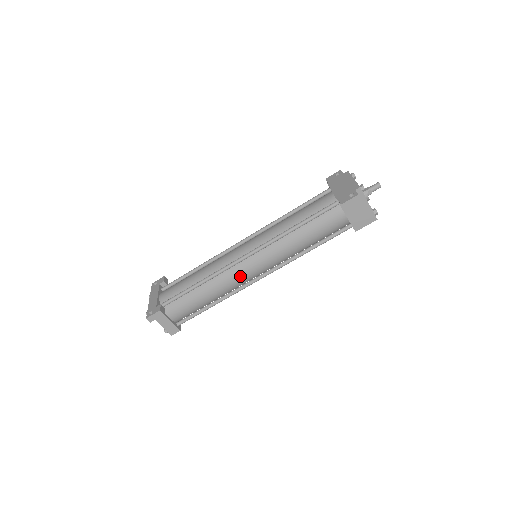
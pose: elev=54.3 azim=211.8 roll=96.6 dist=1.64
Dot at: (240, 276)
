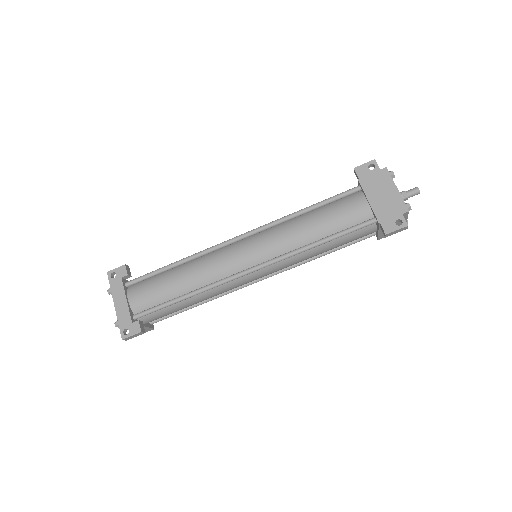
Dot at: (239, 285)
